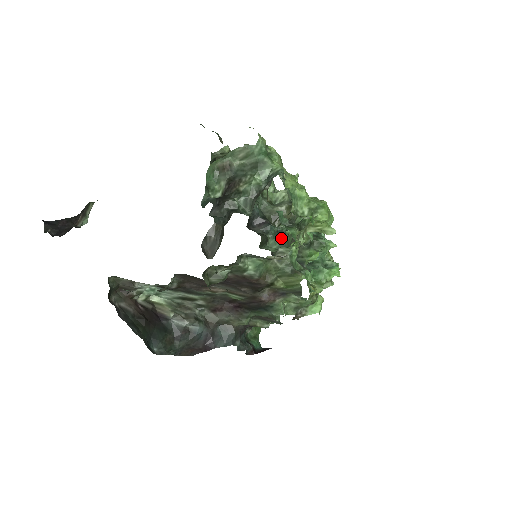
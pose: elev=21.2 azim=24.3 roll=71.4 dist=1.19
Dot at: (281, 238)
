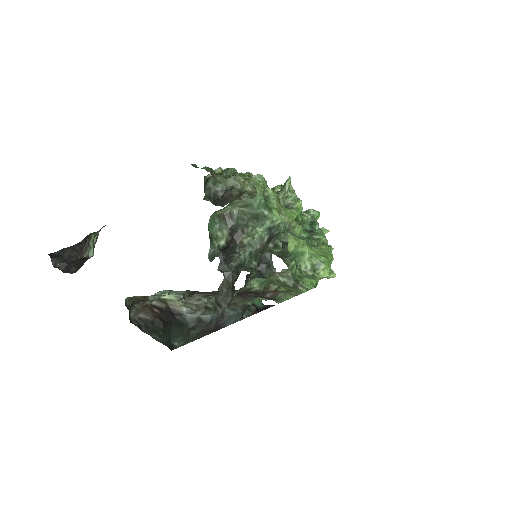
Dot at: occluded
